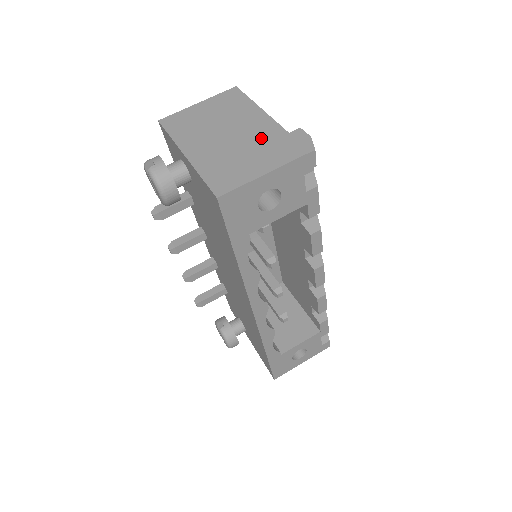
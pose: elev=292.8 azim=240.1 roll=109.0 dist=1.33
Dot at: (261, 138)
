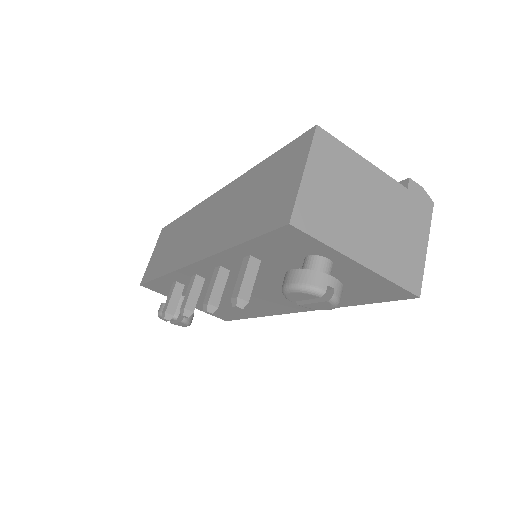
Dot at: (396, 206)
